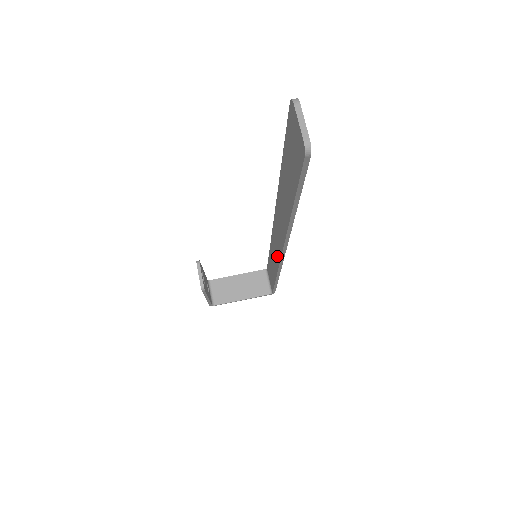
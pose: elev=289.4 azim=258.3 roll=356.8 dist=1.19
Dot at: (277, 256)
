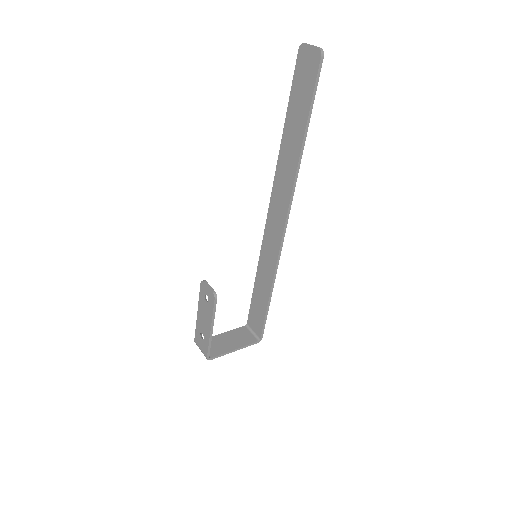
Dot at: (275, 246)
